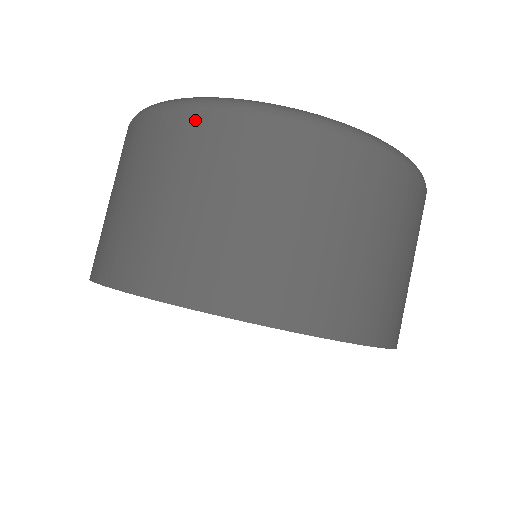
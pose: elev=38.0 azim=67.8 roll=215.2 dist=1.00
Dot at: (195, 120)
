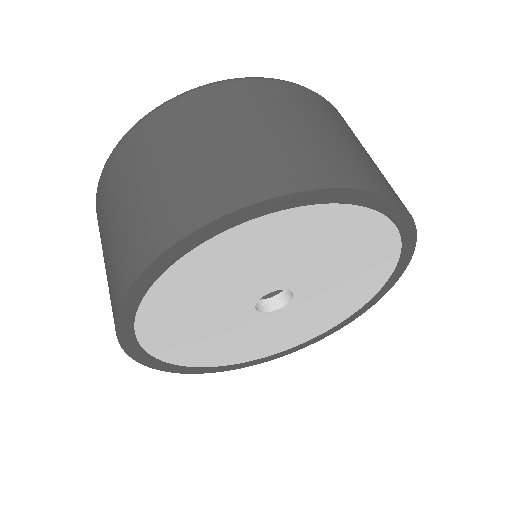
Dot at: (97, 203)
